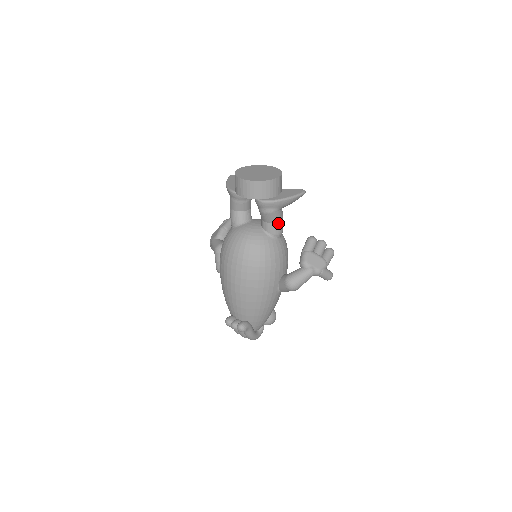
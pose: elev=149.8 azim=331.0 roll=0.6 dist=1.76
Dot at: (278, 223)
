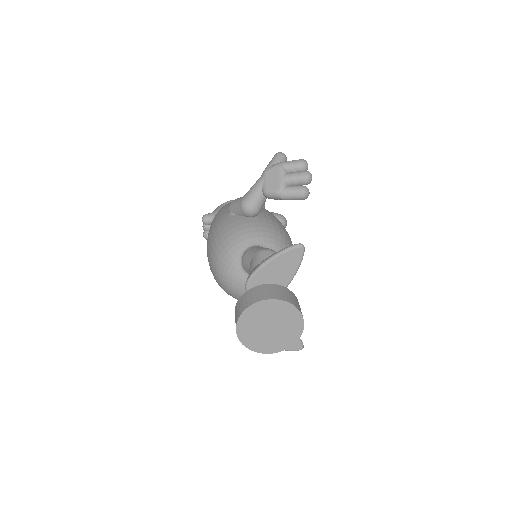
Dot at: occluded
